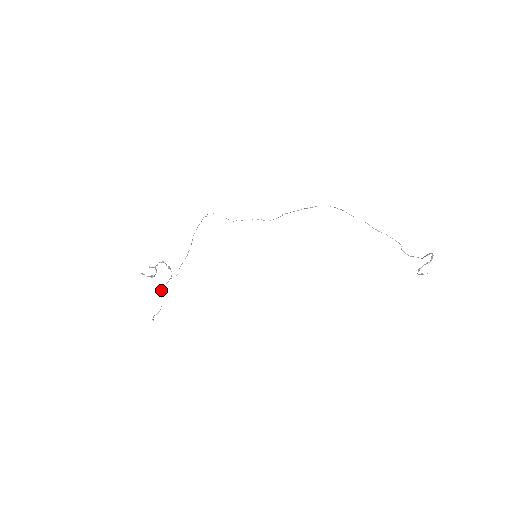
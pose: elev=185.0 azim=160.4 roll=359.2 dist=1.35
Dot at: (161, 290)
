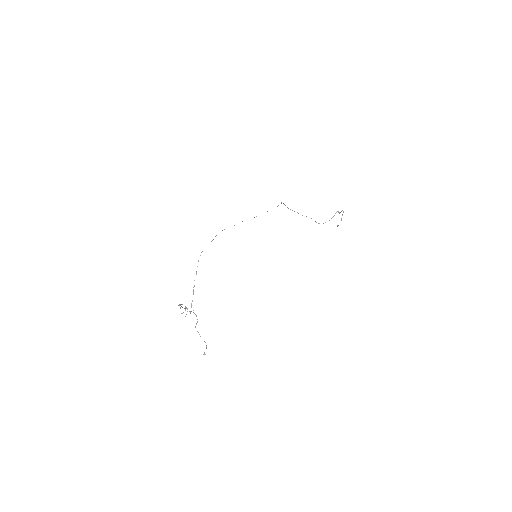
Dot at: (195, 326)
